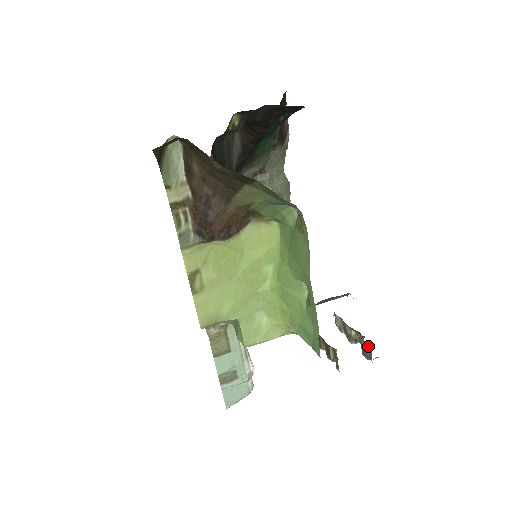
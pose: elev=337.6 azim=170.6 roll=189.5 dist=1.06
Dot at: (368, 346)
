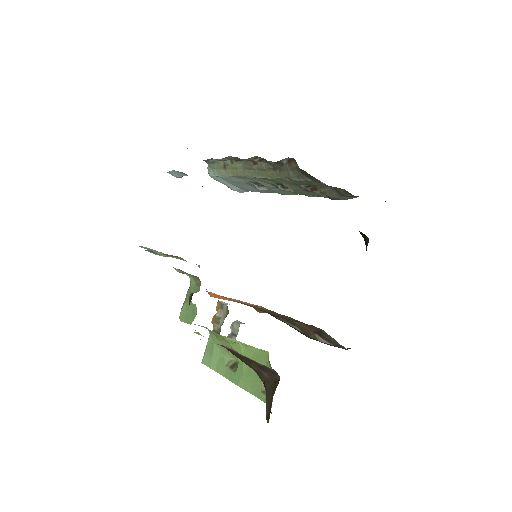
Dot at: occluded
